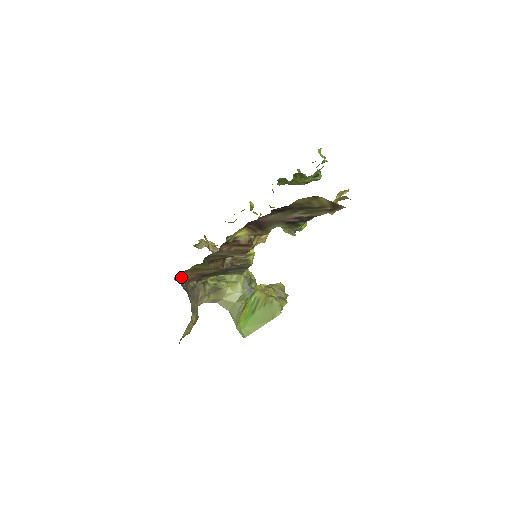
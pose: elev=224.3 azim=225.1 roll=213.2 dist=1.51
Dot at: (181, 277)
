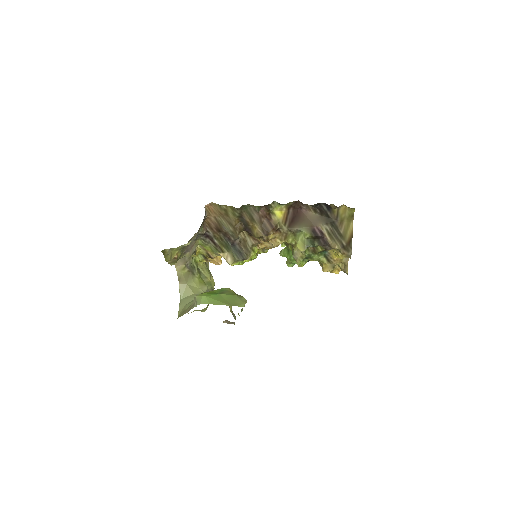
Dot at: (208, 211)
